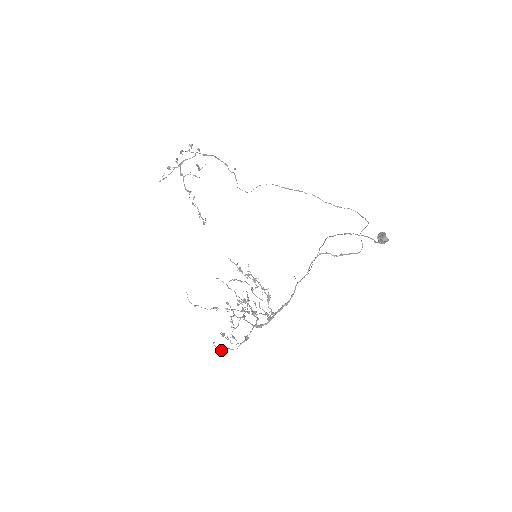
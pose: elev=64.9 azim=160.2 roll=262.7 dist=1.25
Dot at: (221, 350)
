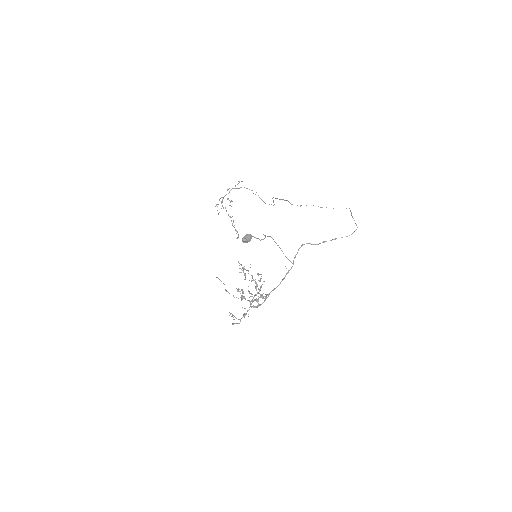
Dot at: (233, 324)
